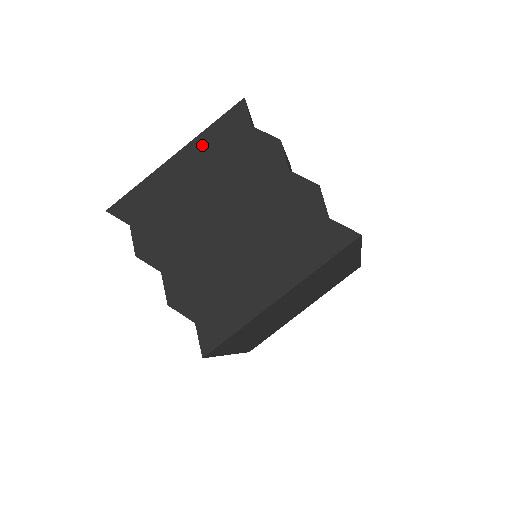
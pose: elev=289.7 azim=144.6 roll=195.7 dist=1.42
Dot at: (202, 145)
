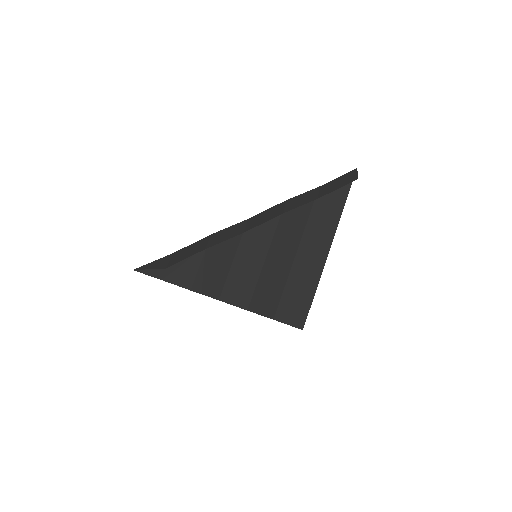
Dot at: occluded
